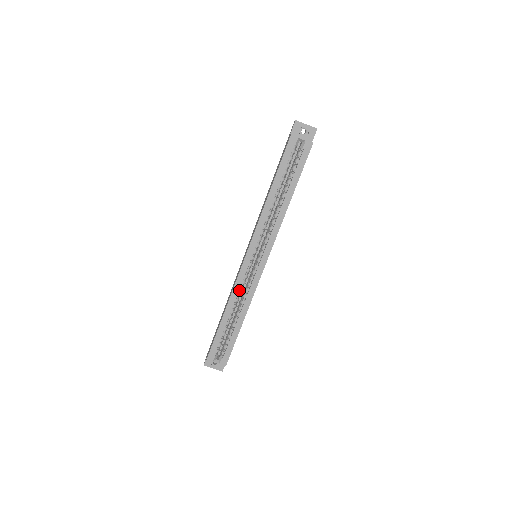
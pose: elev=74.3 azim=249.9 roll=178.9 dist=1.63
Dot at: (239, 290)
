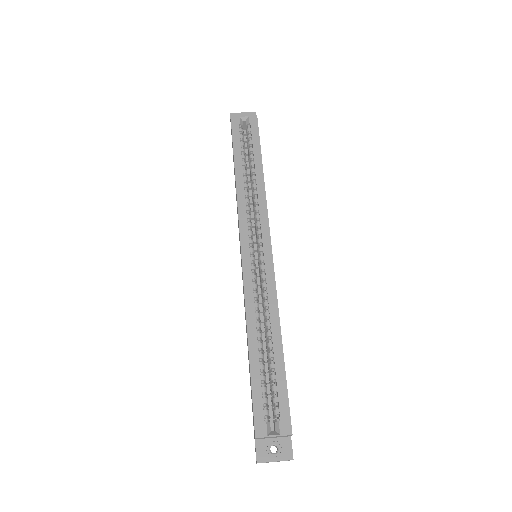
Dot at: occluded
